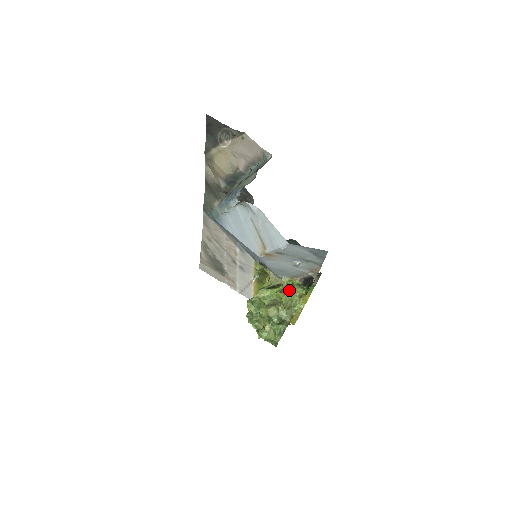
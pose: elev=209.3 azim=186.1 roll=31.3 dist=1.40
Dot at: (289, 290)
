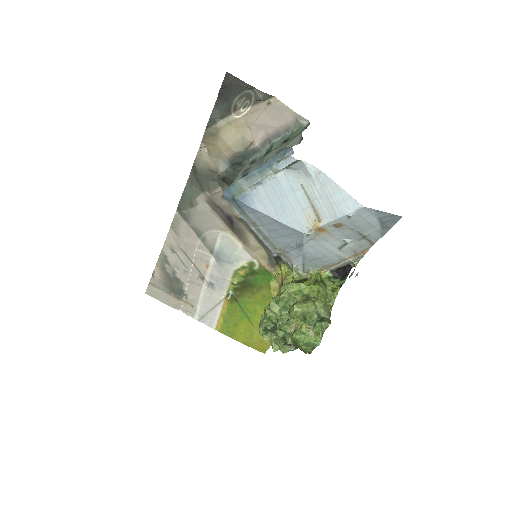
Dot at: (321, 283)
